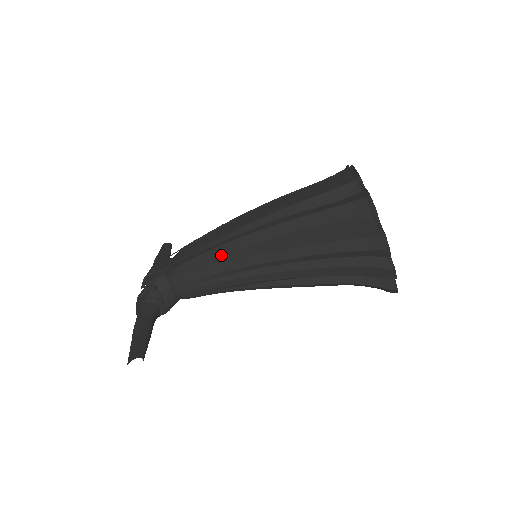
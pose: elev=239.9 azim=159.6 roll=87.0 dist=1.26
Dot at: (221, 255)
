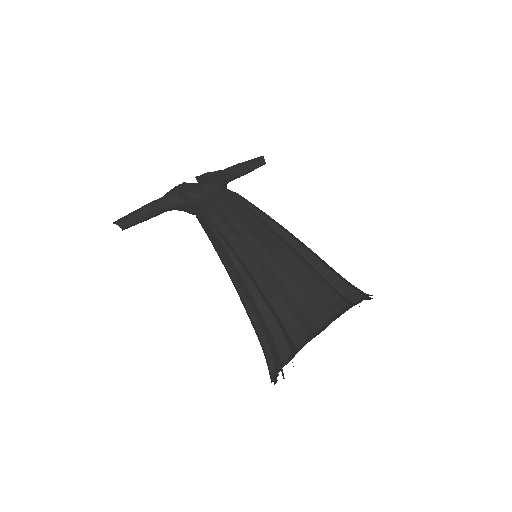
Dot at: (224, 236)
